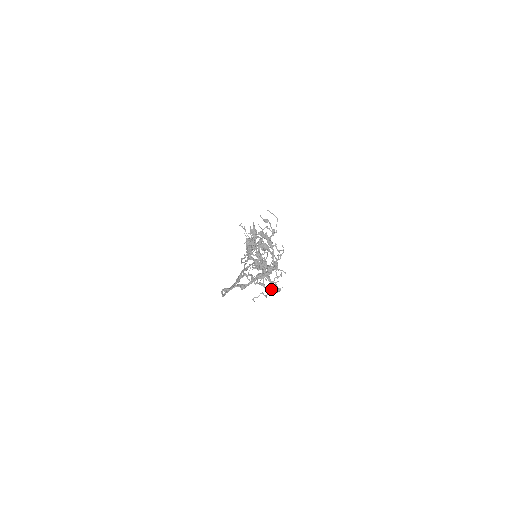
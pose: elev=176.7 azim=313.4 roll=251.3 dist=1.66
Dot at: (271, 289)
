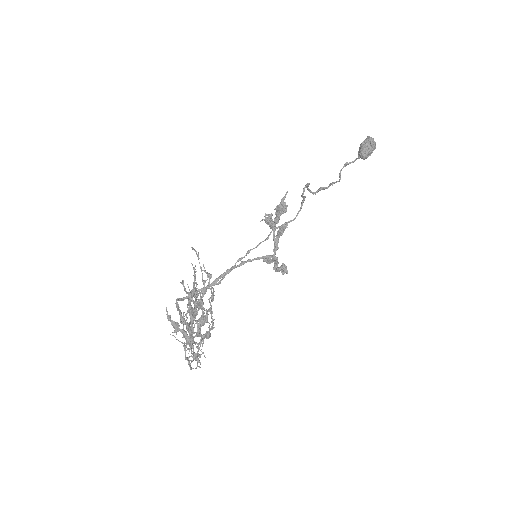
Dot at: occluded
